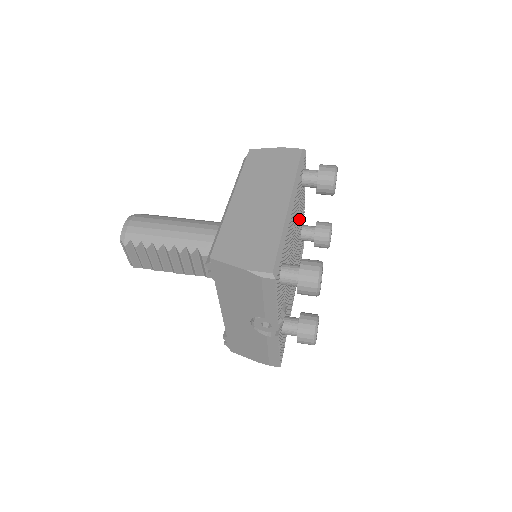
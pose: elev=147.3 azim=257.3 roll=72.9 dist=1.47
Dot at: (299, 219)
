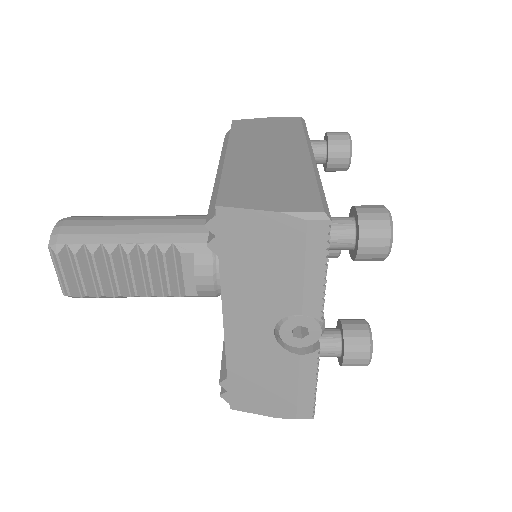
Dot at: occluded
